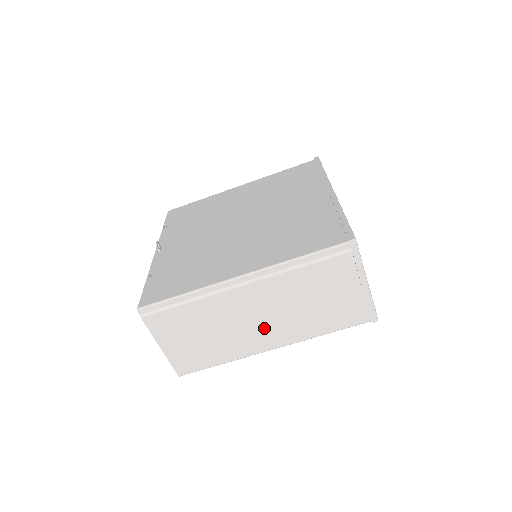
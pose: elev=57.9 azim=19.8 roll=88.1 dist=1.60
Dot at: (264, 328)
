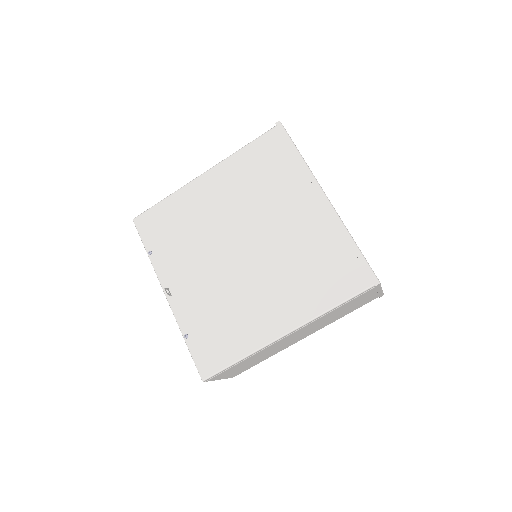
Dot at: (300, 337)
